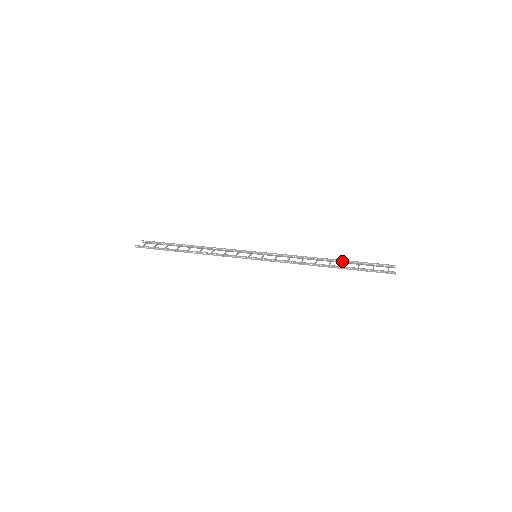
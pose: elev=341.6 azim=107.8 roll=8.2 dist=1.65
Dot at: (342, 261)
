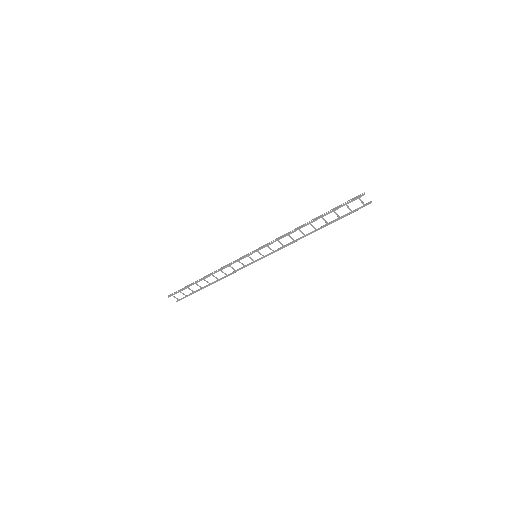
Dot at: (326, 225)
